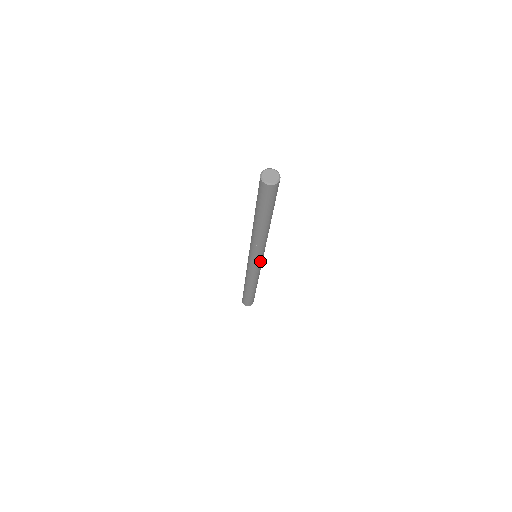
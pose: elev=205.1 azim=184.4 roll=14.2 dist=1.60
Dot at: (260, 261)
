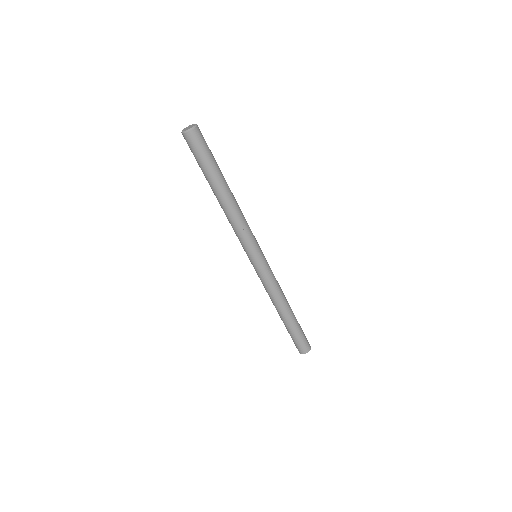
Dot at: (261, 256)
